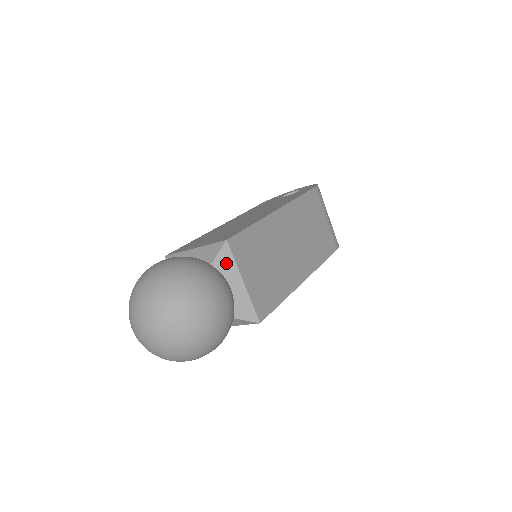
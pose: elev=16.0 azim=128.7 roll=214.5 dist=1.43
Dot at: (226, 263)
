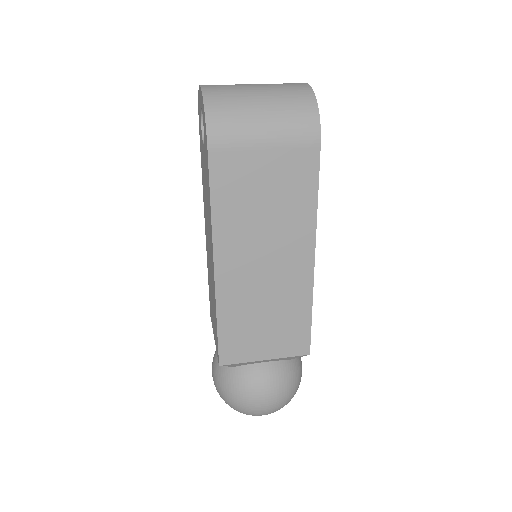
Dot at: (240, 364)
